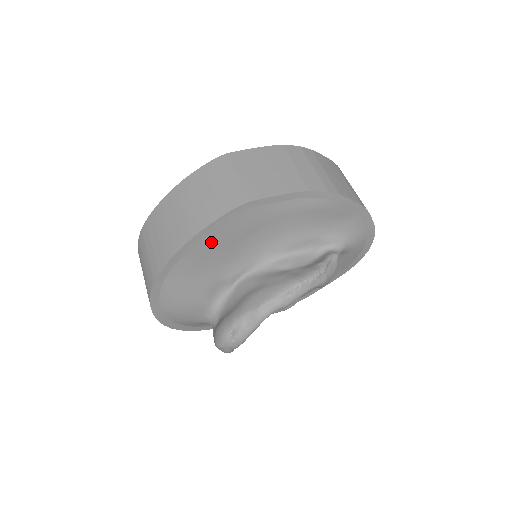
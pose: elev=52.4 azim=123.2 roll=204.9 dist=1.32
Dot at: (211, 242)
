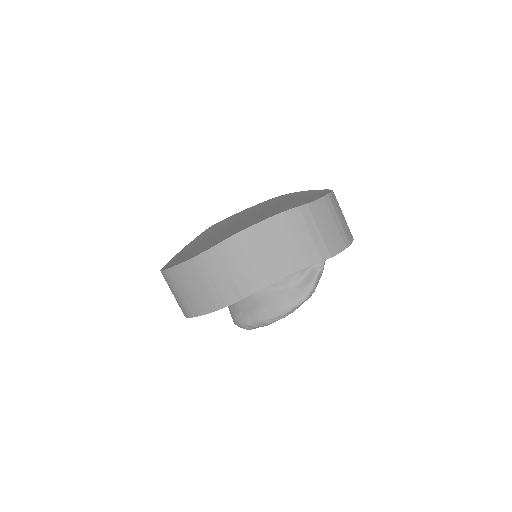
Dot at: occluded
